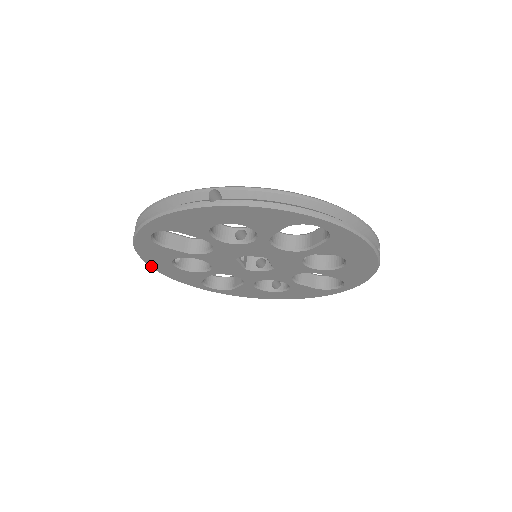
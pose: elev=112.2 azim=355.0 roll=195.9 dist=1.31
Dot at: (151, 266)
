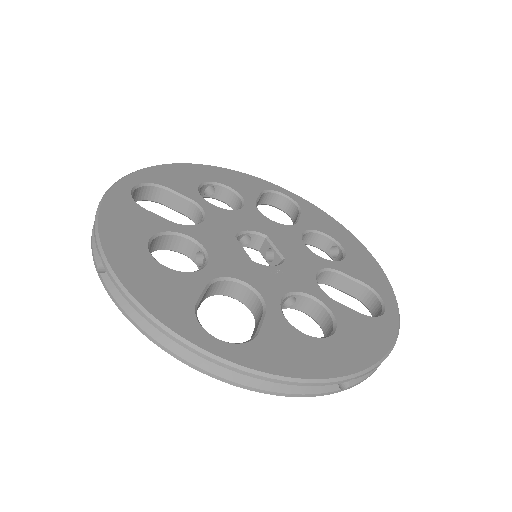
Dot at: (101, 273)
